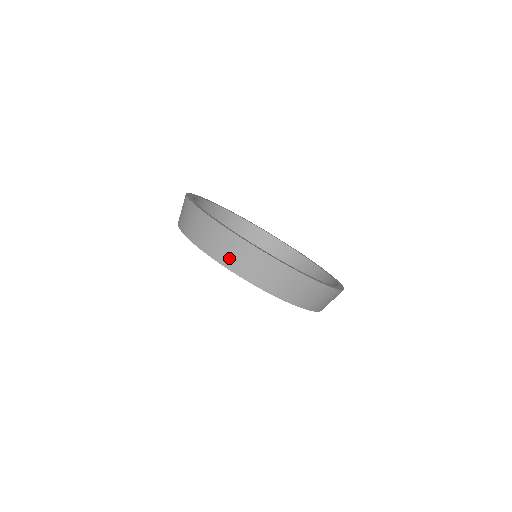
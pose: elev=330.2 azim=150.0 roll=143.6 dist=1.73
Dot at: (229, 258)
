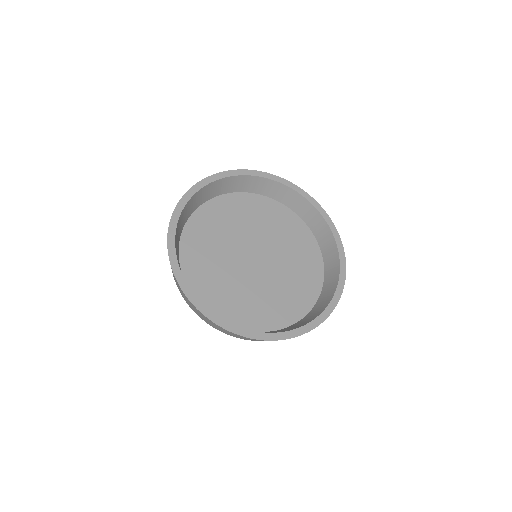
Dot at: occluded
